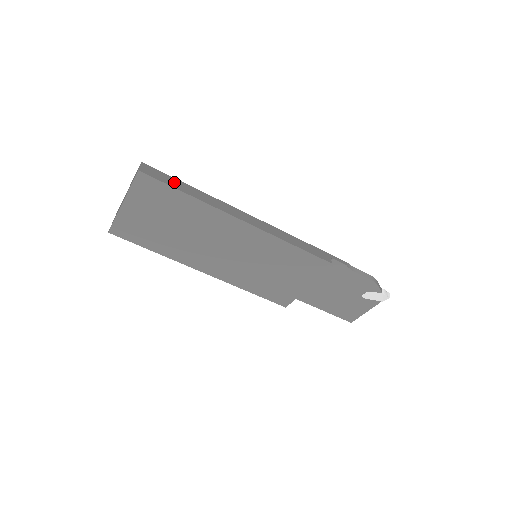
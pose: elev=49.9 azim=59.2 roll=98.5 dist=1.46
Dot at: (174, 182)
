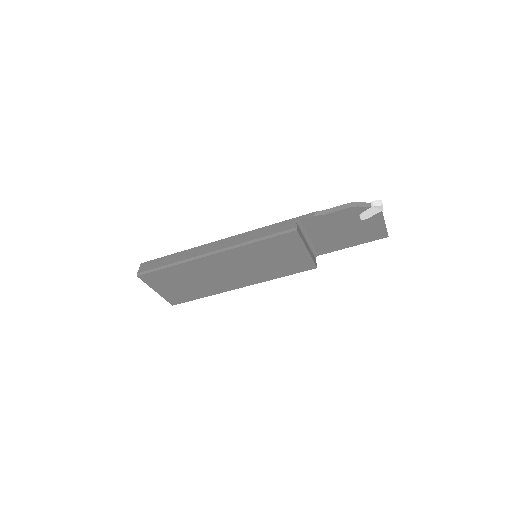
Dot at: (161, 261)
